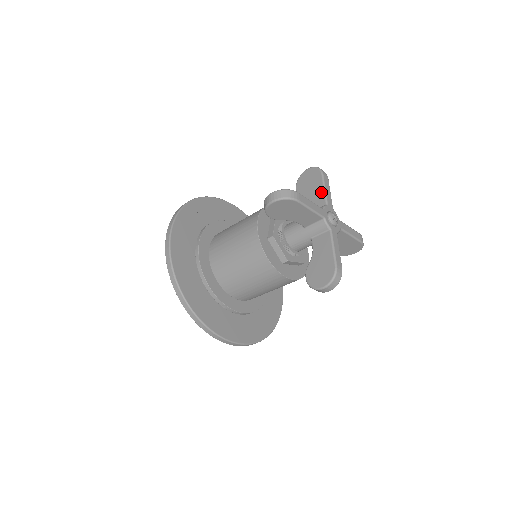
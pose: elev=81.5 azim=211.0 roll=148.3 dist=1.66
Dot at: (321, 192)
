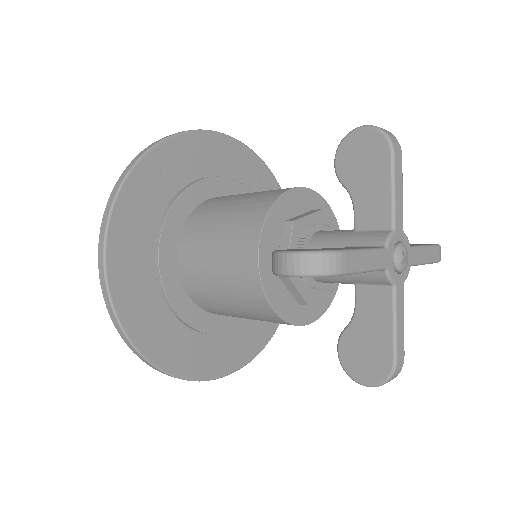
Dot at: (385, 196)
